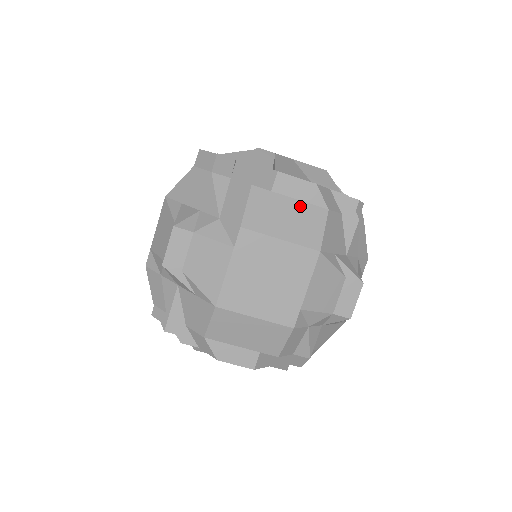
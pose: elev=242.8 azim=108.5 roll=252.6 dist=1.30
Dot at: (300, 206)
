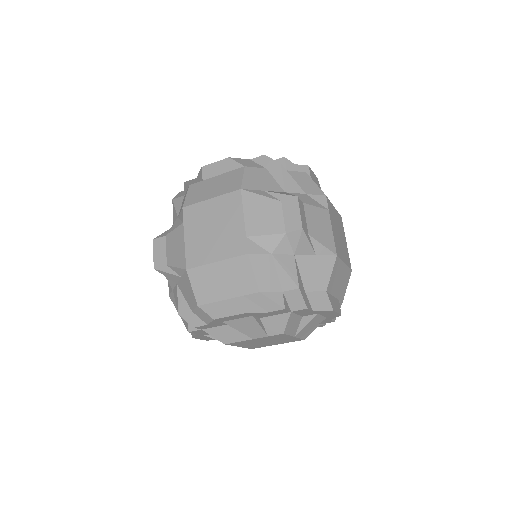
Dot at: (223, 176)
